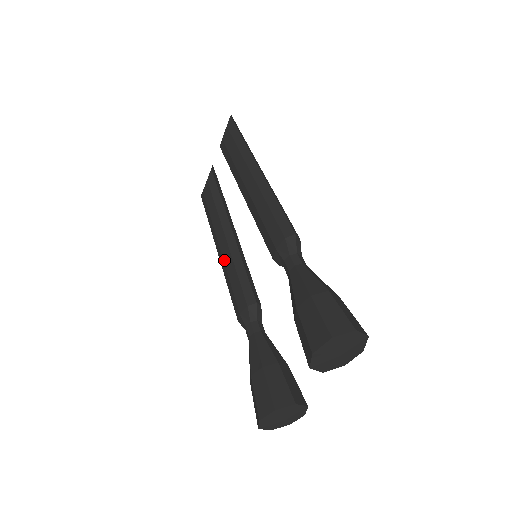
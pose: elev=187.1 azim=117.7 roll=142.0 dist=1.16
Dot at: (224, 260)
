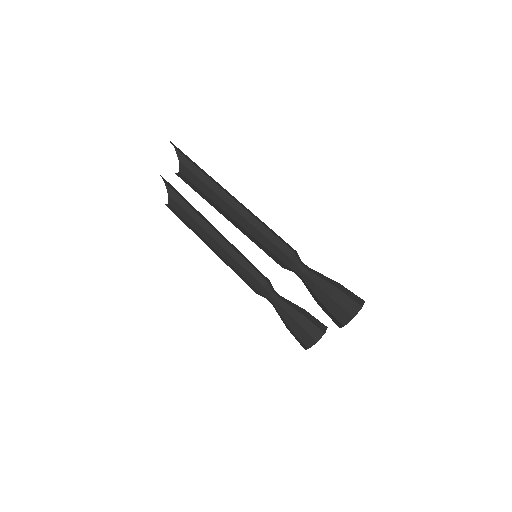
Dot at: (225, 258)
